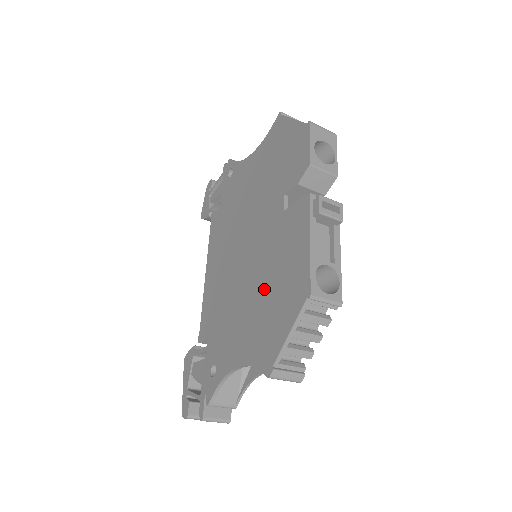
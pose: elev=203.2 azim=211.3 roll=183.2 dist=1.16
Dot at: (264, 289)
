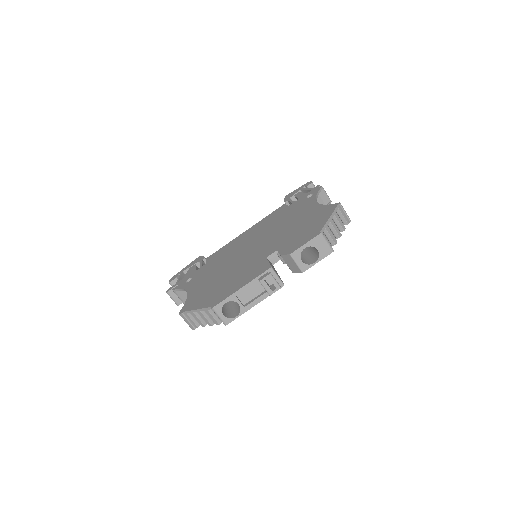
Dot at: (224, 278)
